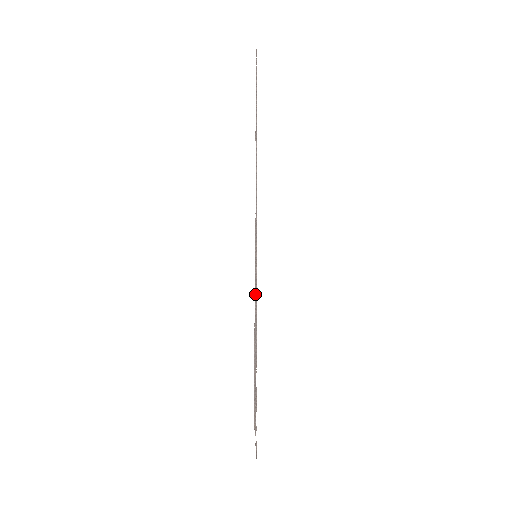
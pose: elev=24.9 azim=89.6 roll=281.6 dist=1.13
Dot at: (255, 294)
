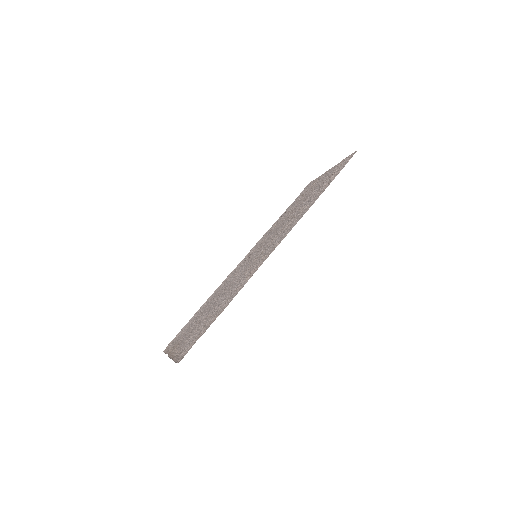
Dot at: (231, 275)
